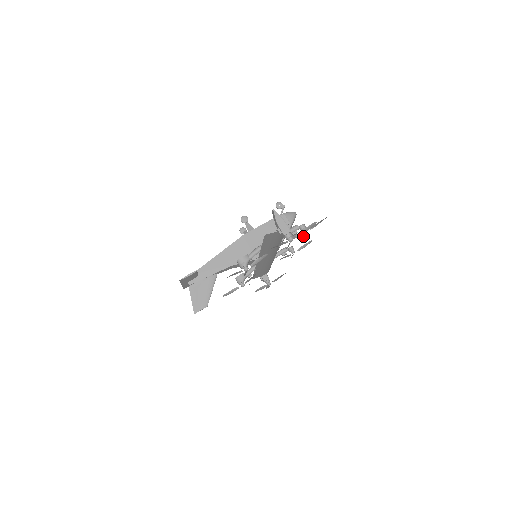
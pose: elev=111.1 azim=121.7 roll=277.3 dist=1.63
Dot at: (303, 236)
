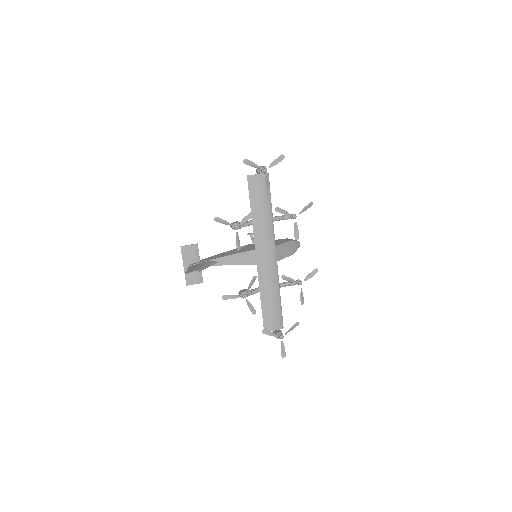
Dot at: (296, 228)
